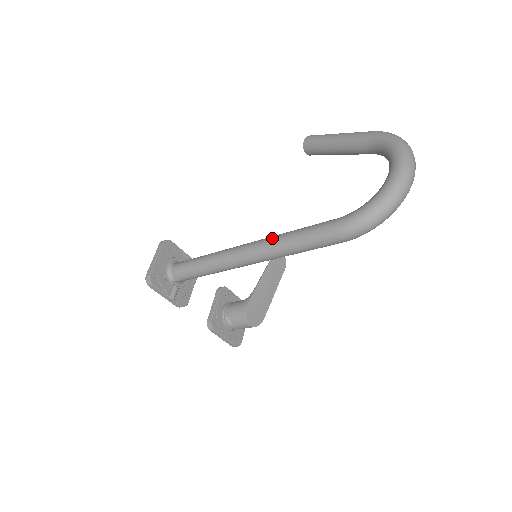
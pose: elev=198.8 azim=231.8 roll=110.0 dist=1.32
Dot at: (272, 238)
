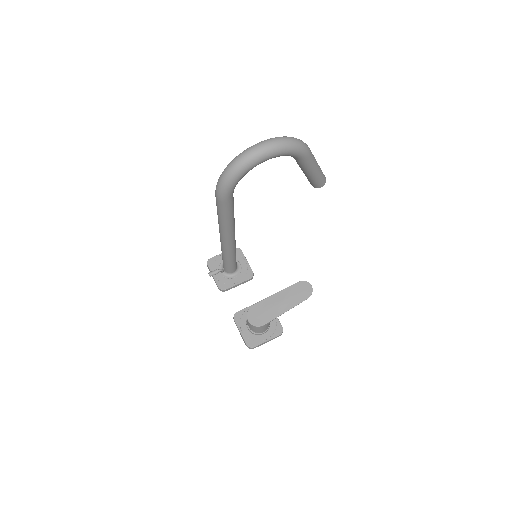
Dot at: occluded
